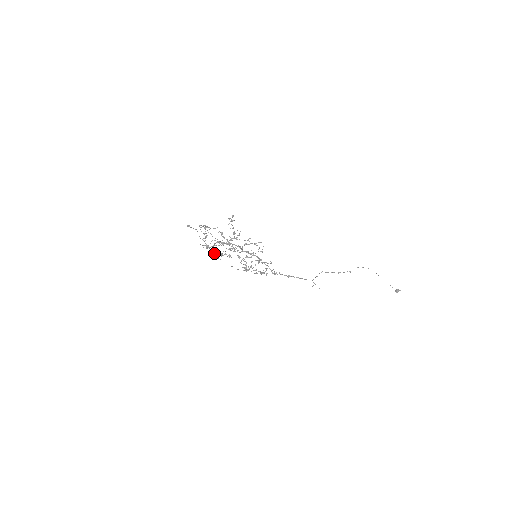
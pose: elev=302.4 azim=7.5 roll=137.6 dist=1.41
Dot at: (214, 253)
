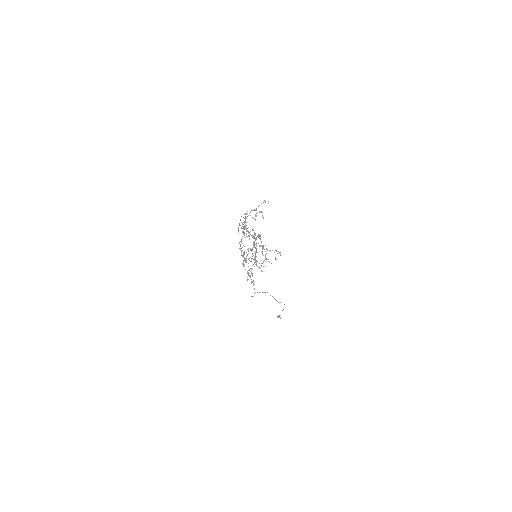
Dot at: (242, 226)
